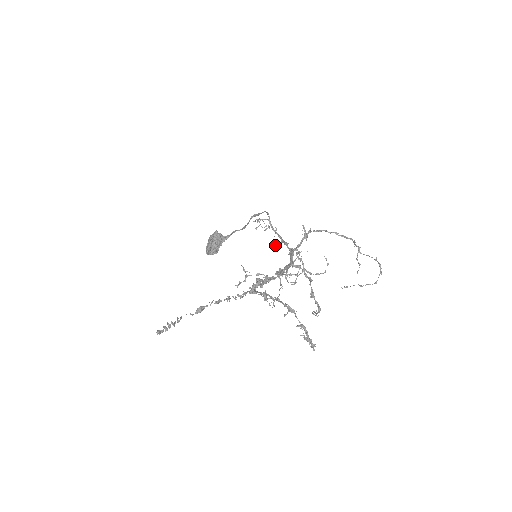
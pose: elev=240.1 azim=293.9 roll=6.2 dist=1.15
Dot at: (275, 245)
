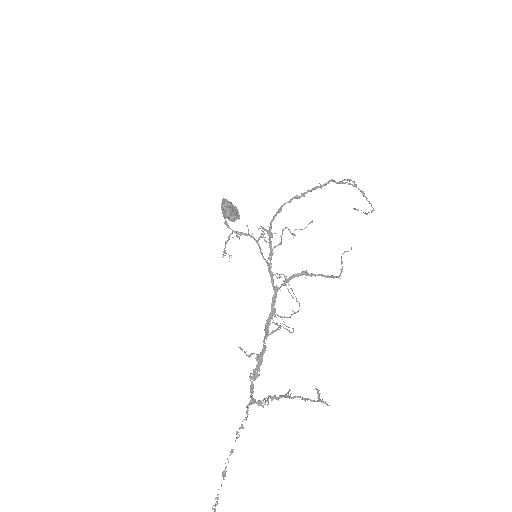
Dot at: occluded
